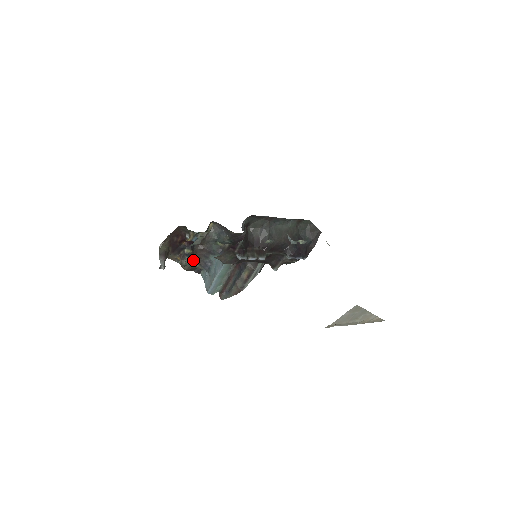
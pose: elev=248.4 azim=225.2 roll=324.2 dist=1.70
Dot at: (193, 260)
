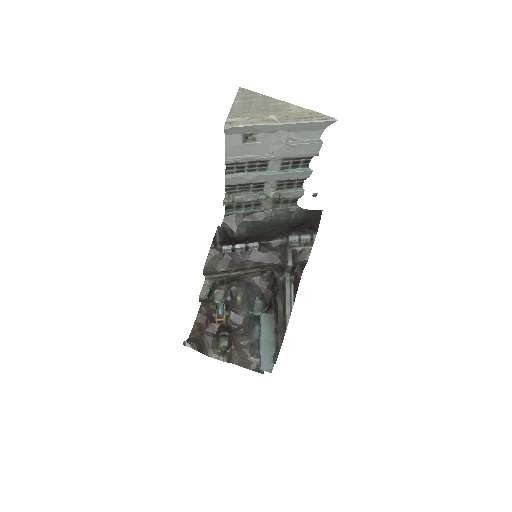
Dot at: (236, 346)
